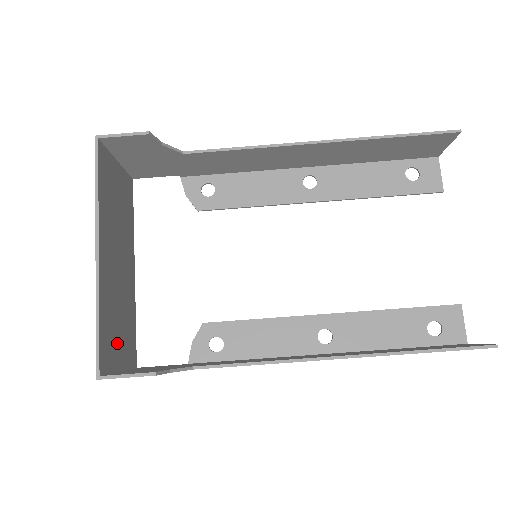
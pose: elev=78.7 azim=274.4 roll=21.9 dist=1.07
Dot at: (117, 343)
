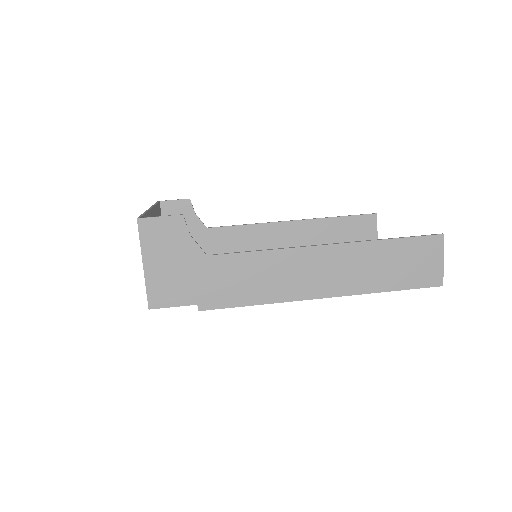
Dot at: occluded
